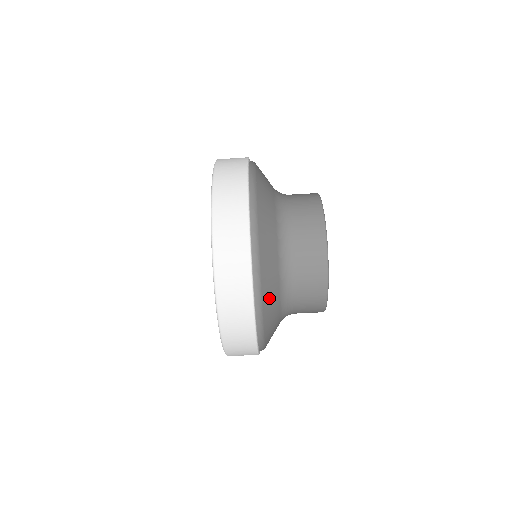
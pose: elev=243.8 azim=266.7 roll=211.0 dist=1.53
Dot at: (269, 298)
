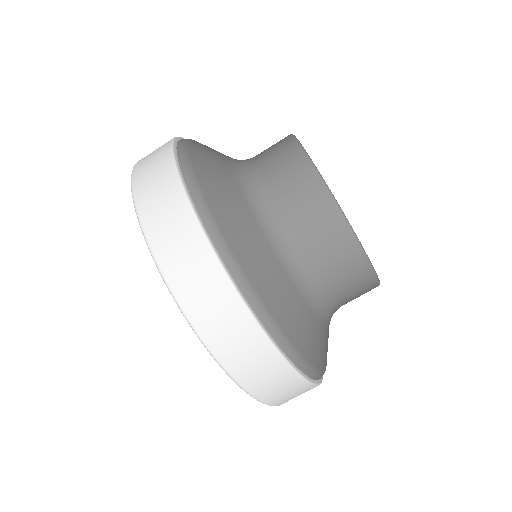
Dot at: (224, 205)
